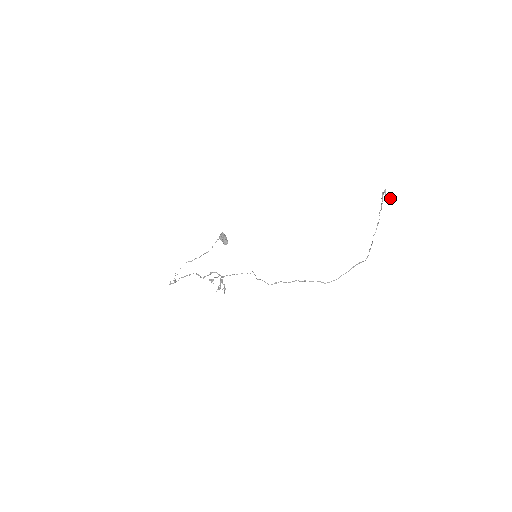
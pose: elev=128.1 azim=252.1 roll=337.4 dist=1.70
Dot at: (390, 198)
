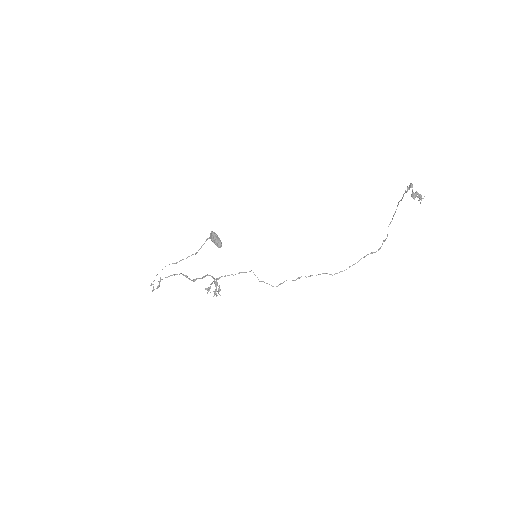
Dot at: (419, 196)
